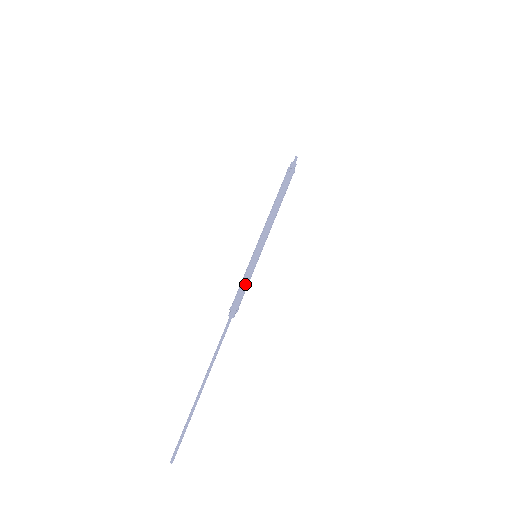
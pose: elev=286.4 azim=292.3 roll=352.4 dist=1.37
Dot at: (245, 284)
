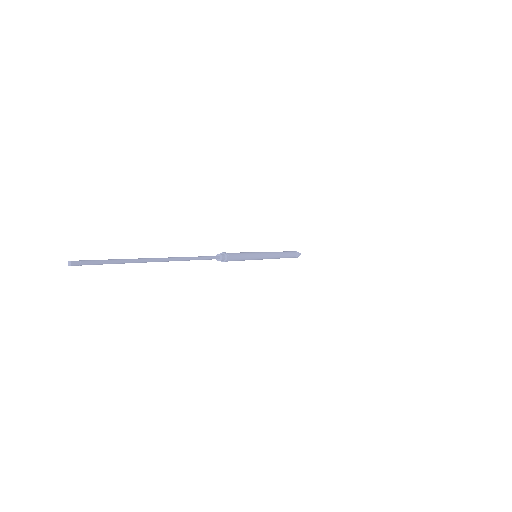
Dot at: (242, 253)
